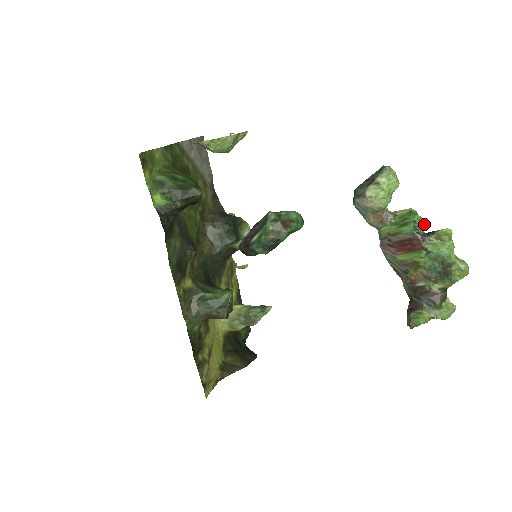
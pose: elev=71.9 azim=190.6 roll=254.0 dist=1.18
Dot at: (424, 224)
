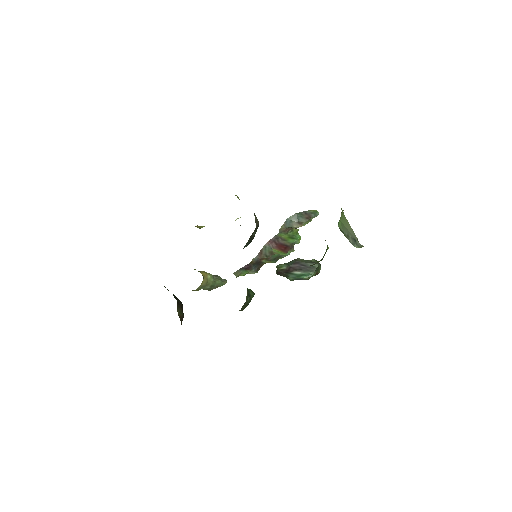
Dot at: occluded
